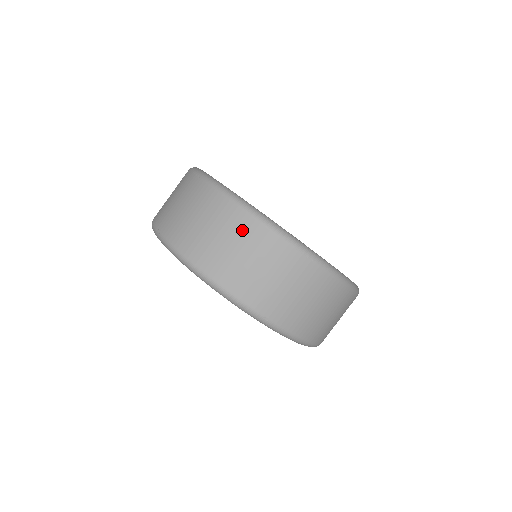
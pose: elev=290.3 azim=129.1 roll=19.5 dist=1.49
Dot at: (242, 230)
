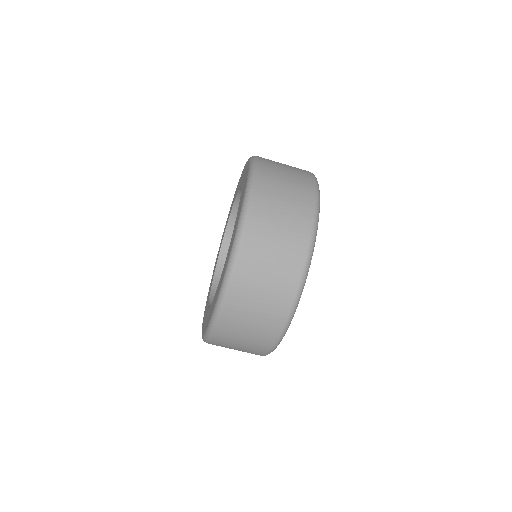
Dot at: (302, 186)
